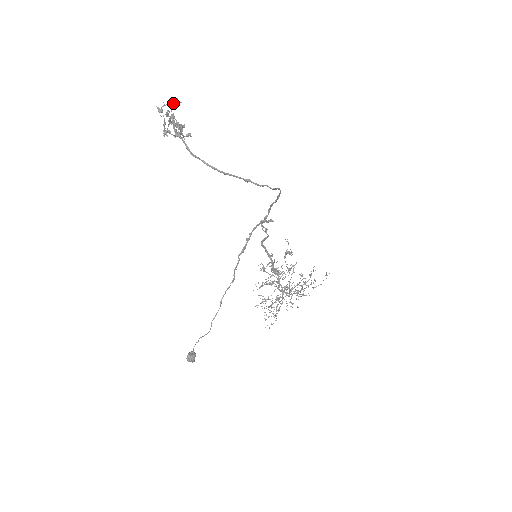
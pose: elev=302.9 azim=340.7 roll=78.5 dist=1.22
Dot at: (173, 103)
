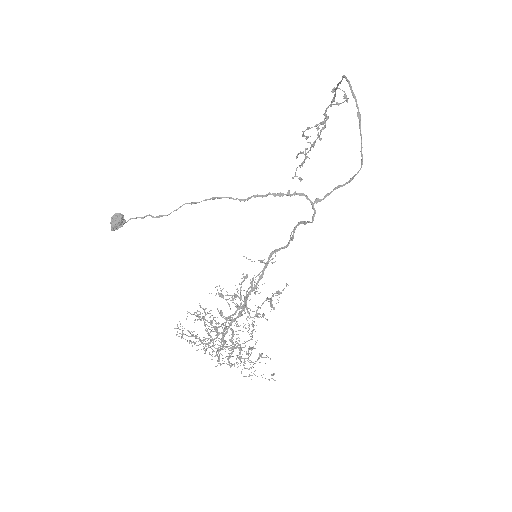
Dot at: (344, 97)
